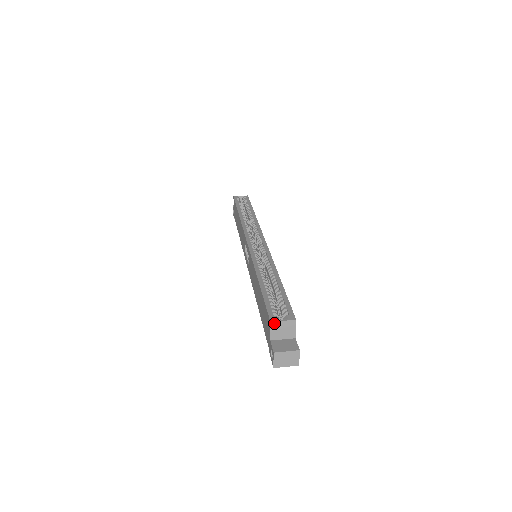
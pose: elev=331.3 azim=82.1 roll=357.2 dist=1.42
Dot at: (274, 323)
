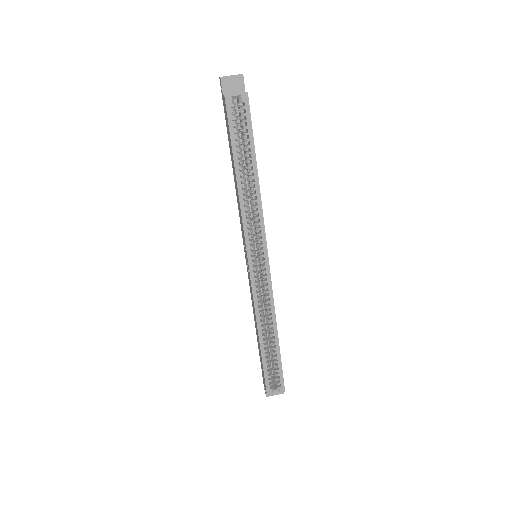
Dot at: (269, 394)
